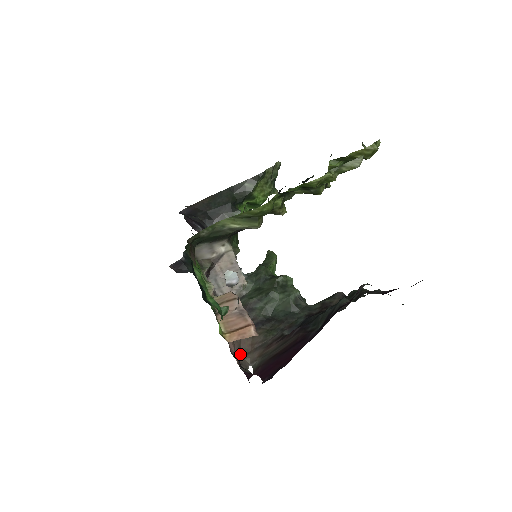
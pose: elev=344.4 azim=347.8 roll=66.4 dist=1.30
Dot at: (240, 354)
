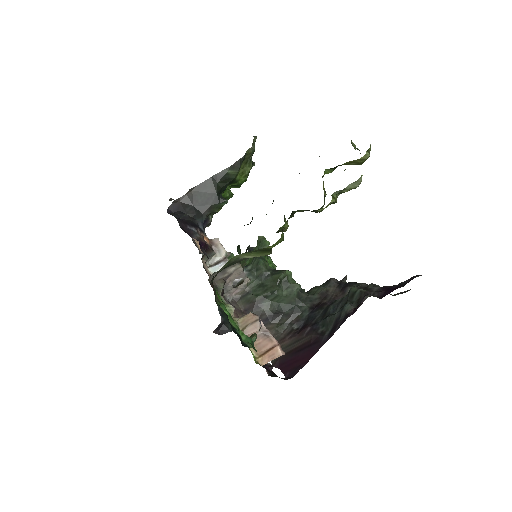
Dot at: occluded
